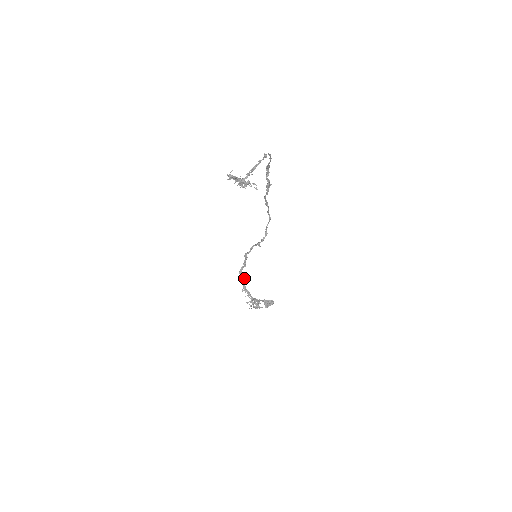
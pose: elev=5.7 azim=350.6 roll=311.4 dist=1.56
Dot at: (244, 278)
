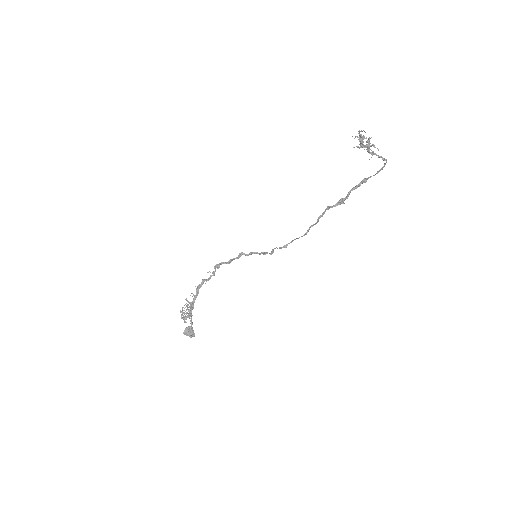
Dot at: (210, 277)
